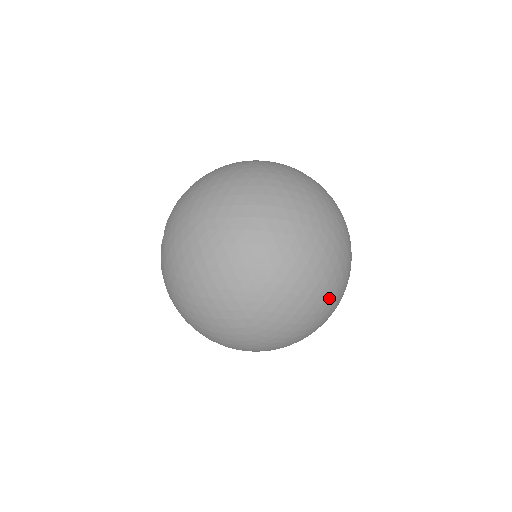
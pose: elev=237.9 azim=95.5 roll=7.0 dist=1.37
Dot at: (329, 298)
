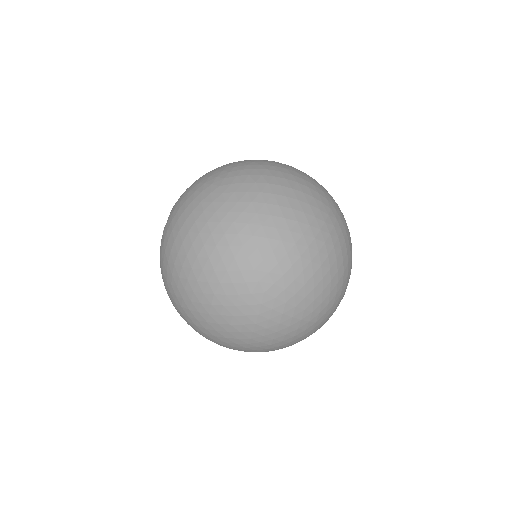
Dot at: (336, 279)
